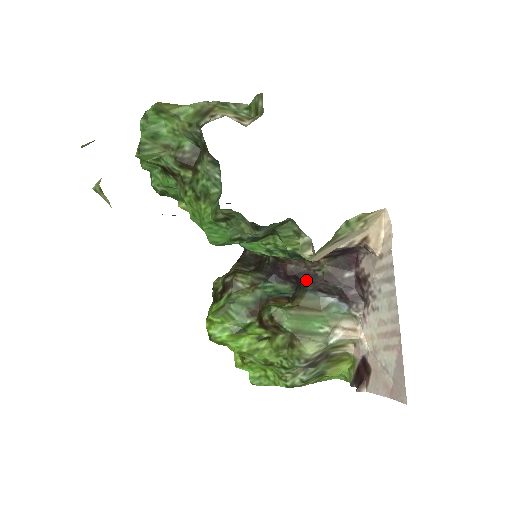
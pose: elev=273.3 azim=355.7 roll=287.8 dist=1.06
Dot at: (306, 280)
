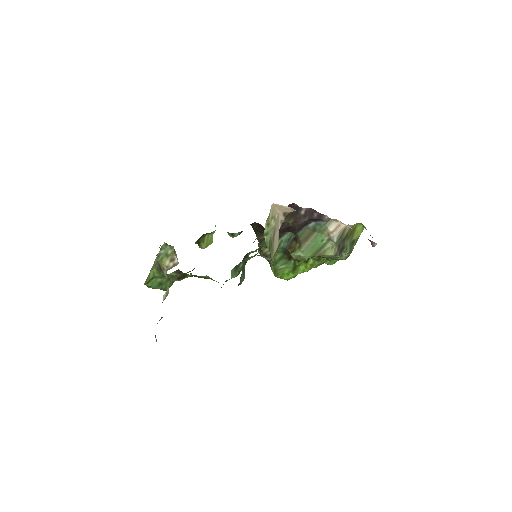
Dot at: (290, 231)
